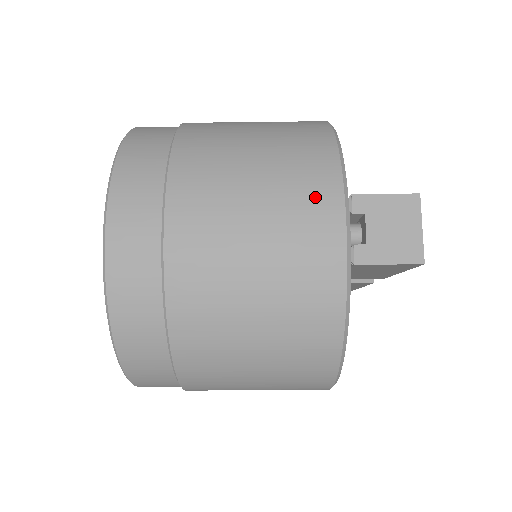
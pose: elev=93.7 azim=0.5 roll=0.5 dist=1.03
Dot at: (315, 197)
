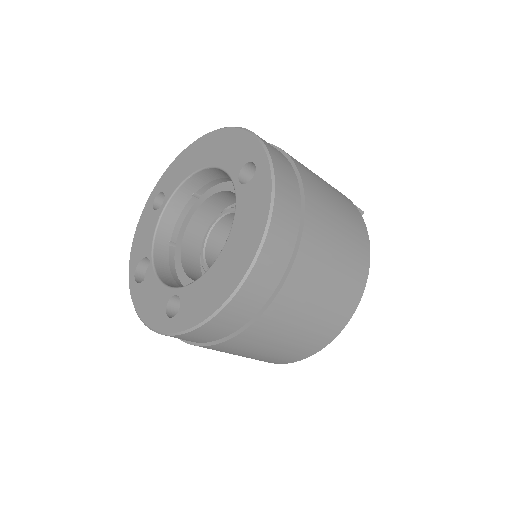
Dot at: occluded
